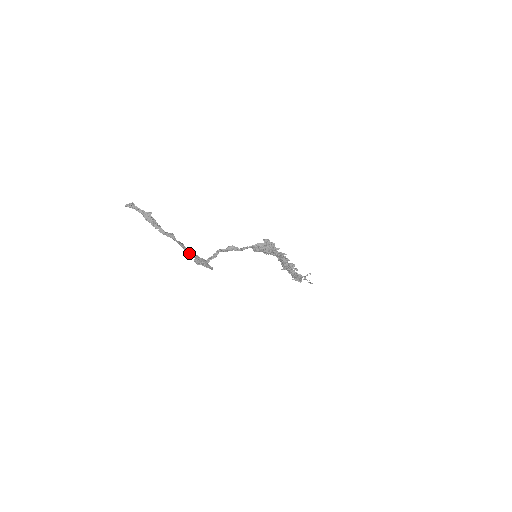
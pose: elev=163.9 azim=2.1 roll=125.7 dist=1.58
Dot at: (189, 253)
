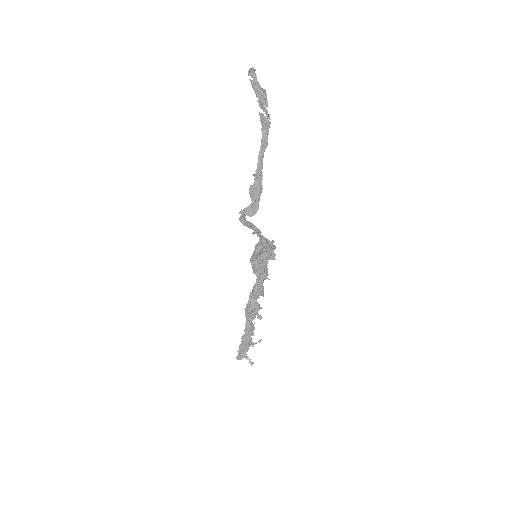
Dot at: (257, 168)
